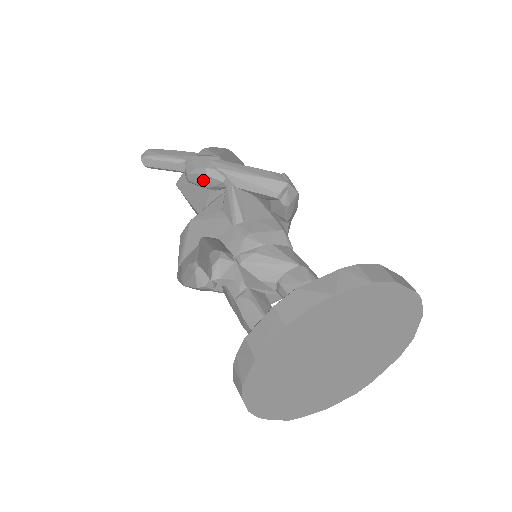
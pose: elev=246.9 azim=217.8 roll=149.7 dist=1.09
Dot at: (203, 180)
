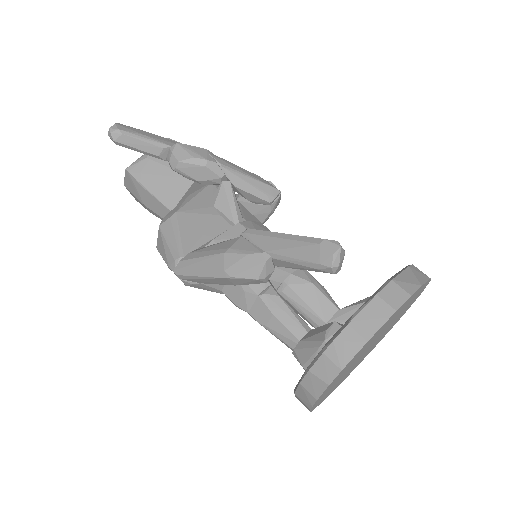
Dot at: (198, 171)
